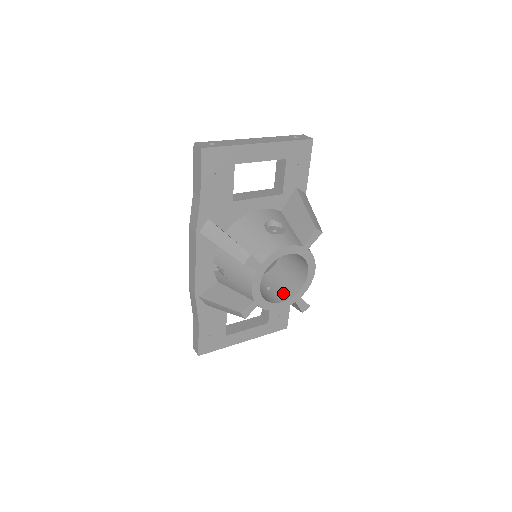
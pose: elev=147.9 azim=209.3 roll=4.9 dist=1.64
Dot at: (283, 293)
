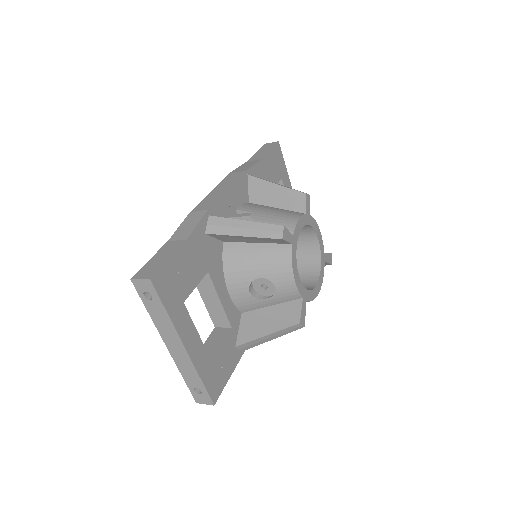
Dot at: occluded
